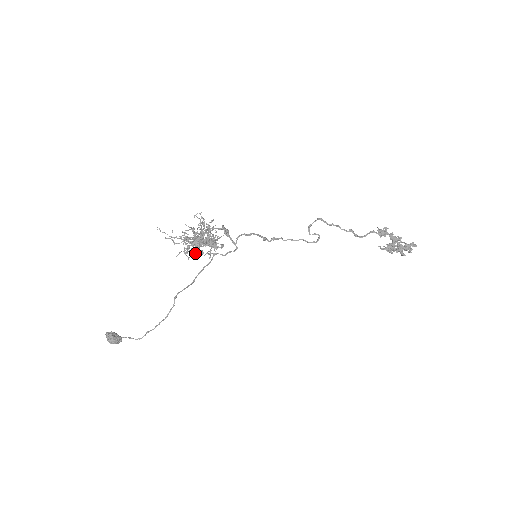
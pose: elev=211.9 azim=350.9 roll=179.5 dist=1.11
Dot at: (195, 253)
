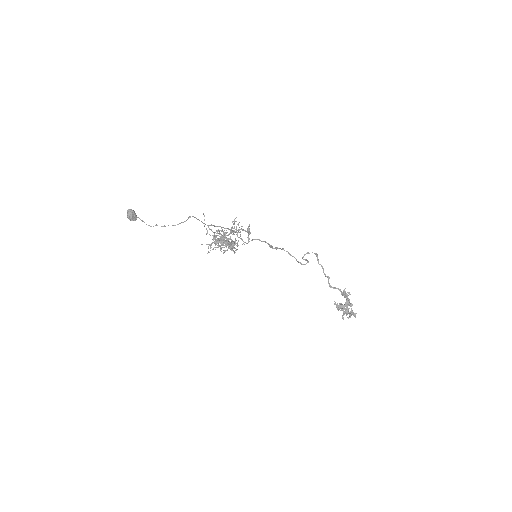
Dot at: (216, 247)
